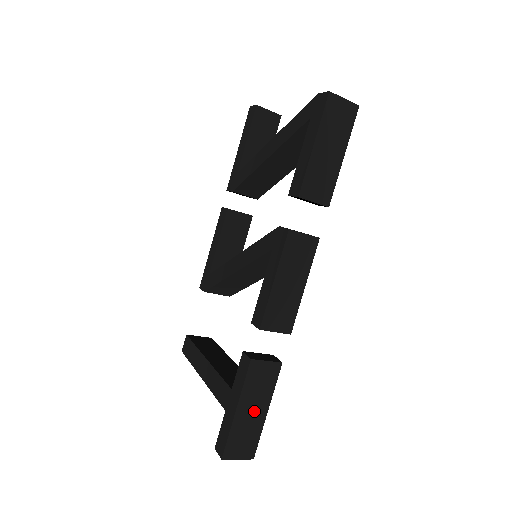
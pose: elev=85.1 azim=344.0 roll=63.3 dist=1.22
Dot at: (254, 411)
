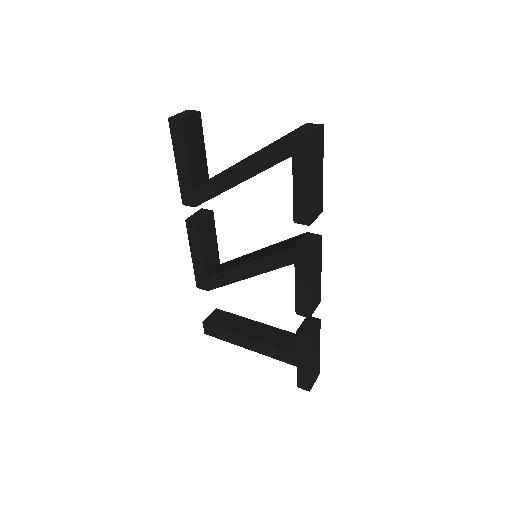
Dot at: (315, 355)
